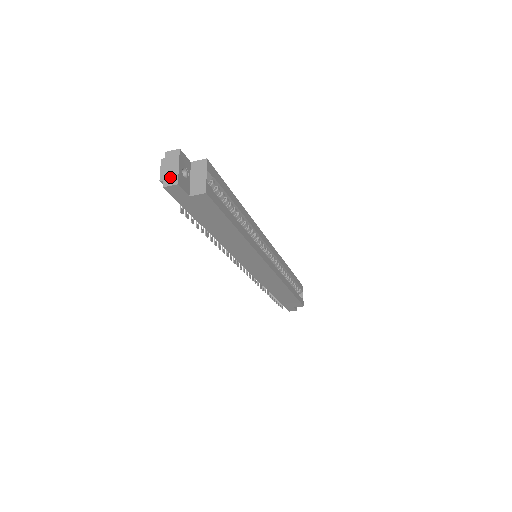
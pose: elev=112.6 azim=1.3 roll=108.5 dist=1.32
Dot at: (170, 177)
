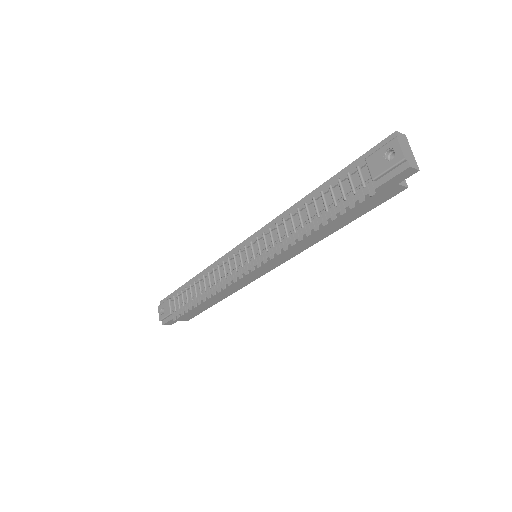
Dot at: (411, 159)
